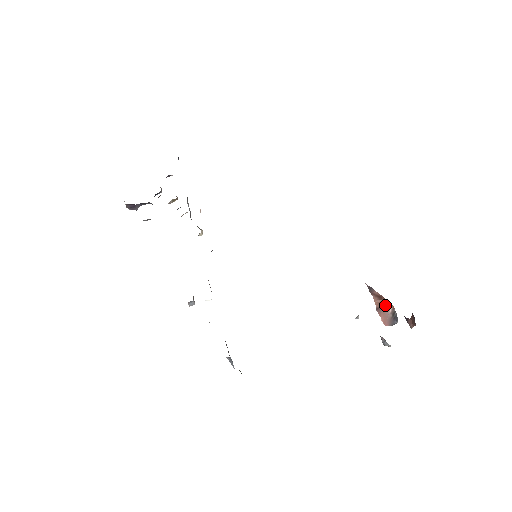
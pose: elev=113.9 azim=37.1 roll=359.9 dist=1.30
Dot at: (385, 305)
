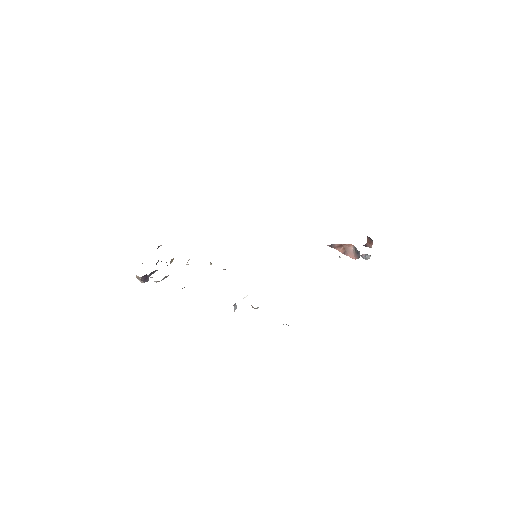
Dot at: (347, 248)
